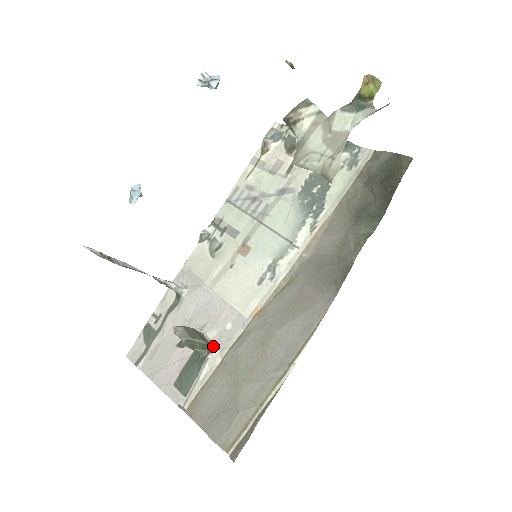
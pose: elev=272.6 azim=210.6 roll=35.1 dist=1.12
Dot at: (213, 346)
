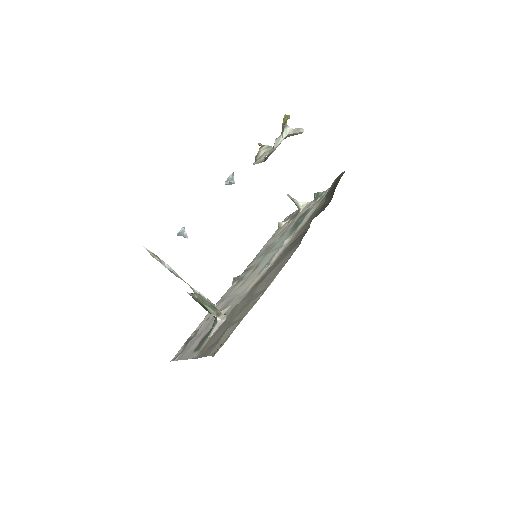
Dot at: (223, 314)
